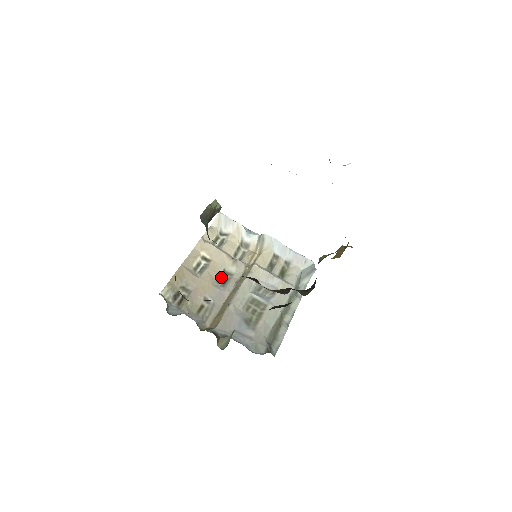
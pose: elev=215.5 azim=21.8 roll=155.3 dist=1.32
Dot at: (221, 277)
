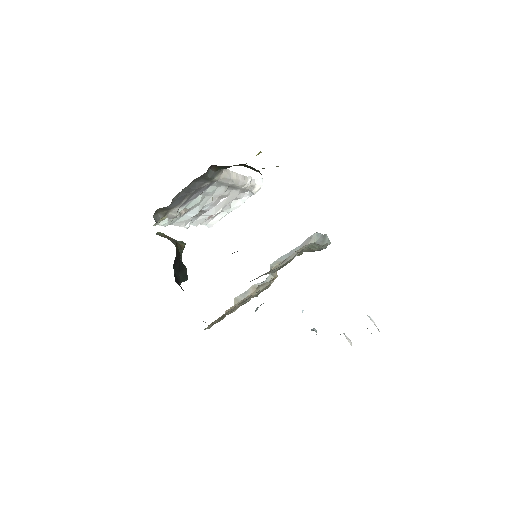
Dot at: occluded
